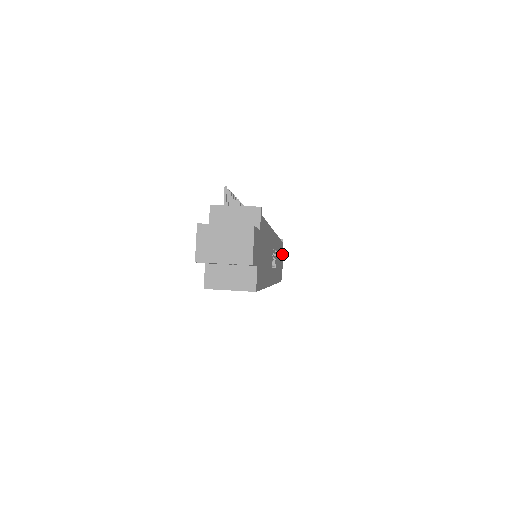
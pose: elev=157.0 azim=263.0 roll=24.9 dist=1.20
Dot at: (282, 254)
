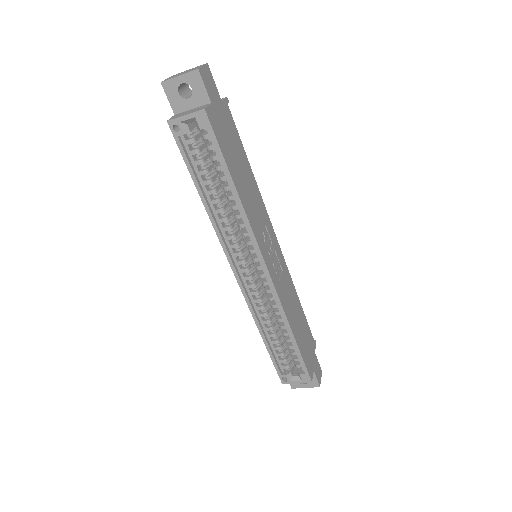
Dot at: (314, 354)
